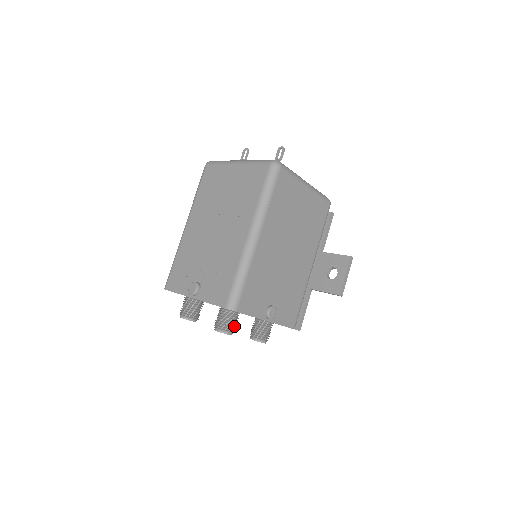
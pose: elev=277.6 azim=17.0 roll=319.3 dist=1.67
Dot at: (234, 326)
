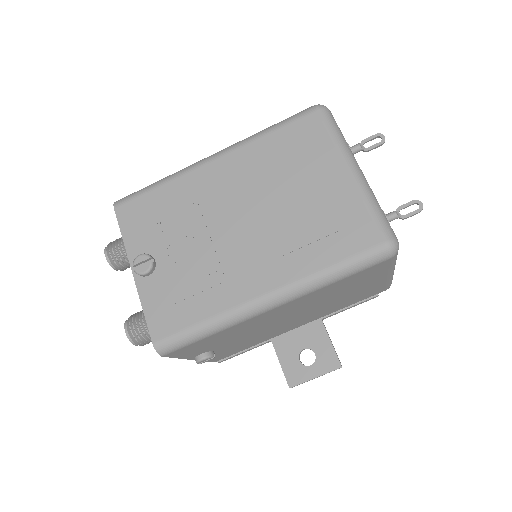
Dot at: occluded
